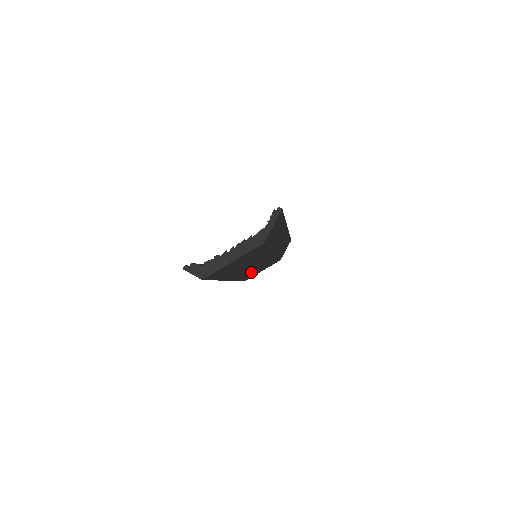
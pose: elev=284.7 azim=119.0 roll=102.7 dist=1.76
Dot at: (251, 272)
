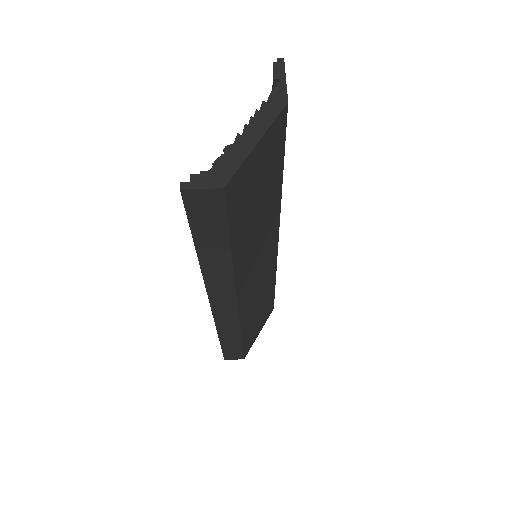
Dot at: (253, 312)
